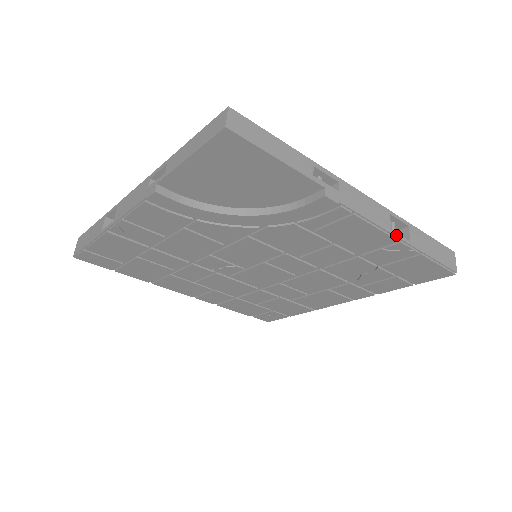
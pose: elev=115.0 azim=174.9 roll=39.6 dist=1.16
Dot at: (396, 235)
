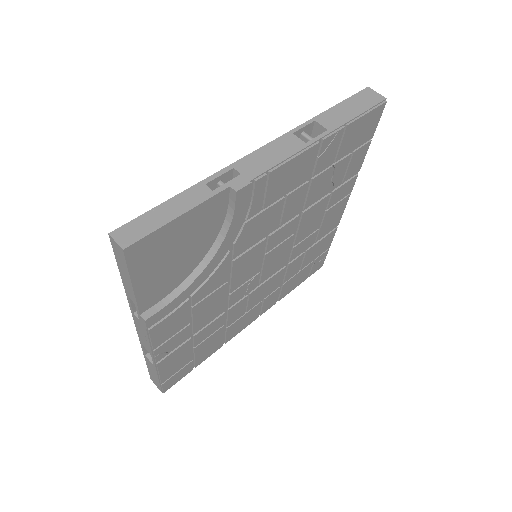
Dot at: (313, 141)
